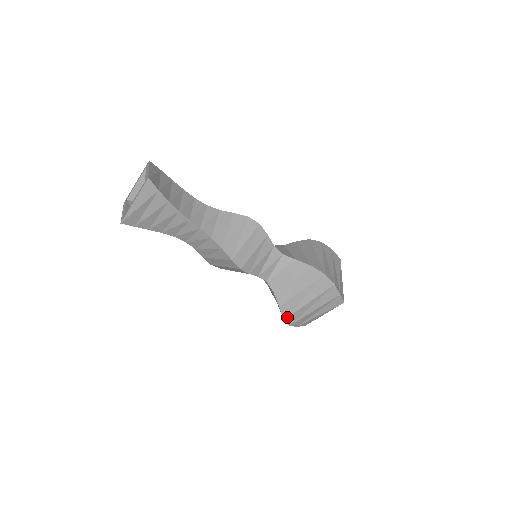
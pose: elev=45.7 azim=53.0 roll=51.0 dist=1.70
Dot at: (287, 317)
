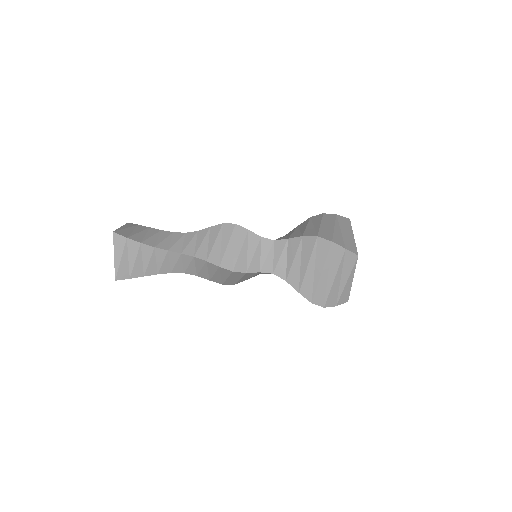
Dot at: (318, 235)
